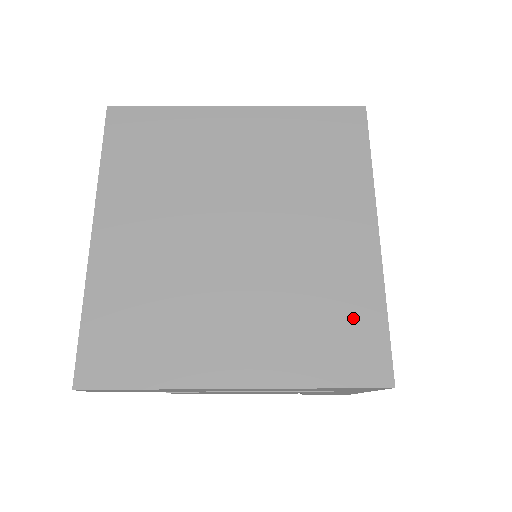
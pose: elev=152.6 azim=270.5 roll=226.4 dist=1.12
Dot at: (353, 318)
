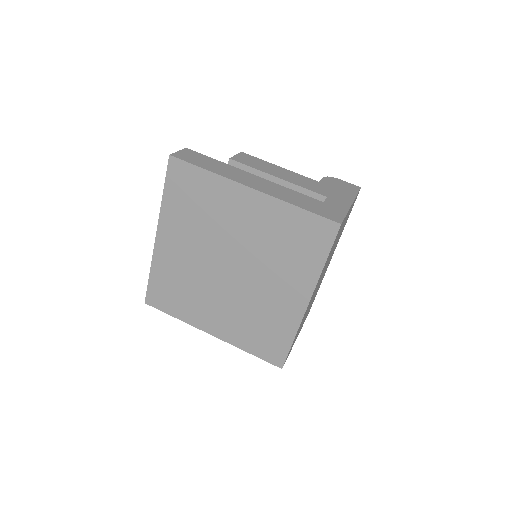
Dot at: (275, 335)
